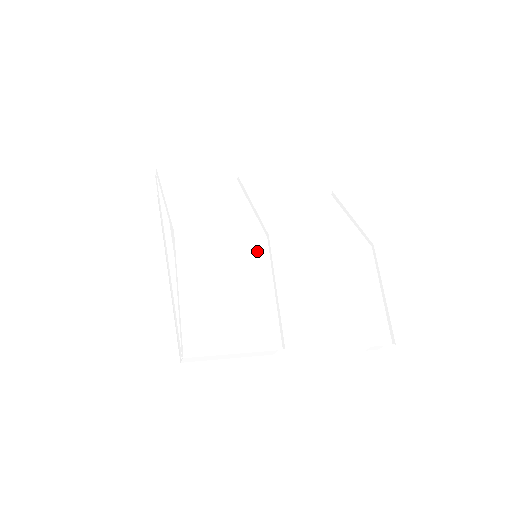
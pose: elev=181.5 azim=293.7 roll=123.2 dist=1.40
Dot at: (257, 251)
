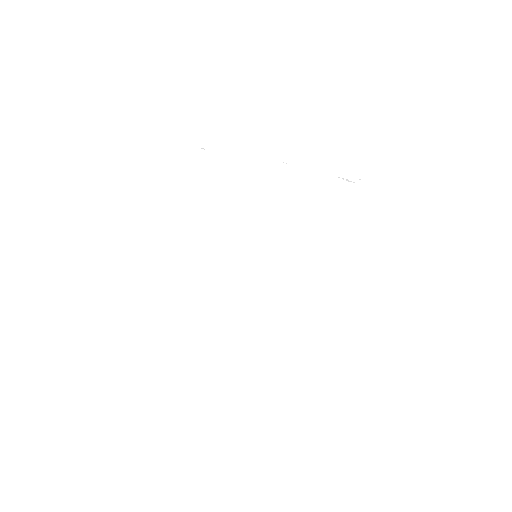
Dot at: (259, 254)
